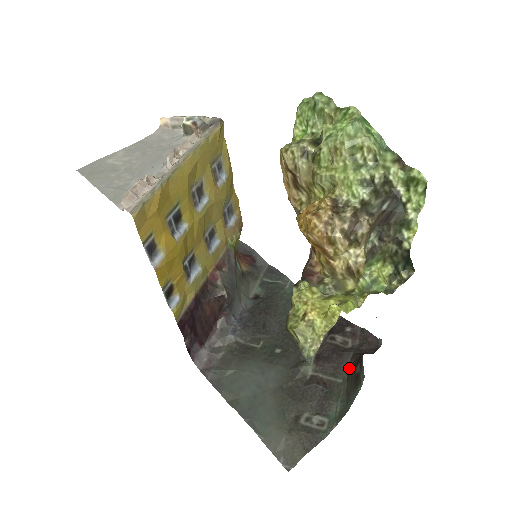
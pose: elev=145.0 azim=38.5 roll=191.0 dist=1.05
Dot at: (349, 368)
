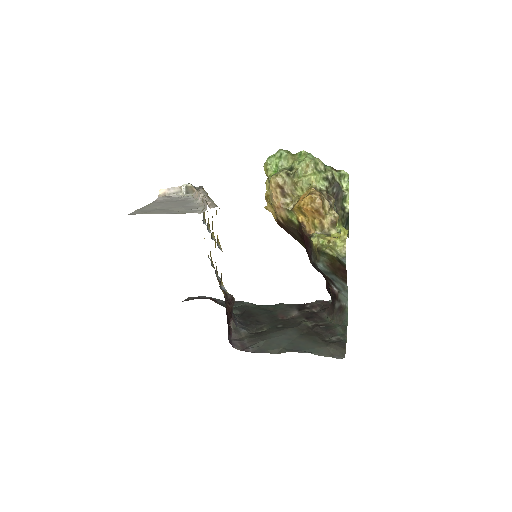
Dot at: (328, 315)
